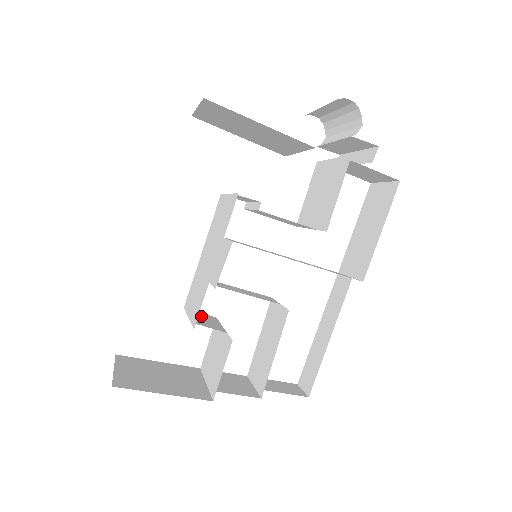
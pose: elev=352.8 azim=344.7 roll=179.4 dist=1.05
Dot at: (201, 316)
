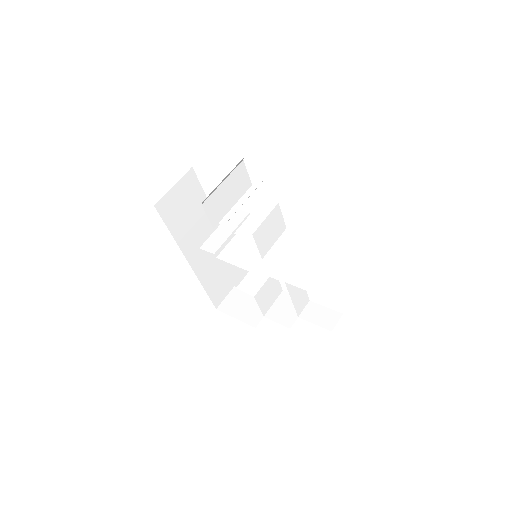
Dot at: (258, 273)
